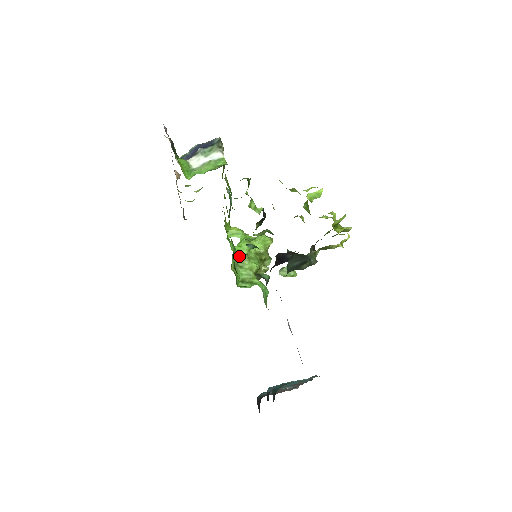
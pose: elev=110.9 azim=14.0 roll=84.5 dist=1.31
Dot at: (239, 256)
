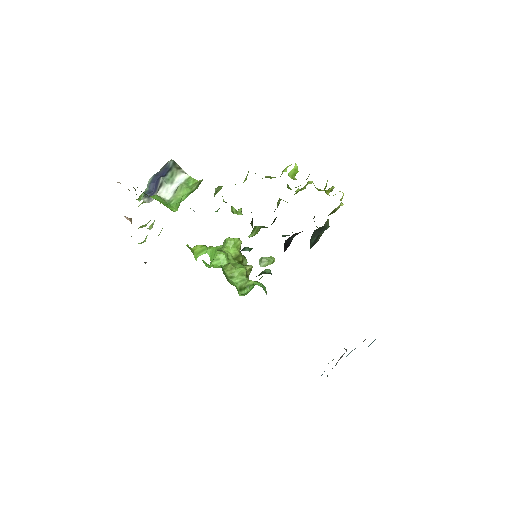
Dot at: (224, 268)
